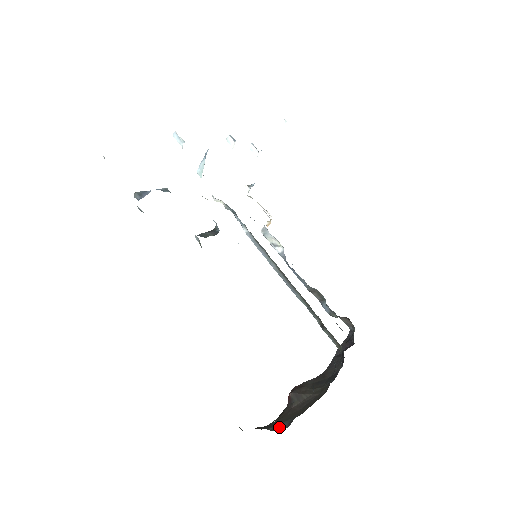
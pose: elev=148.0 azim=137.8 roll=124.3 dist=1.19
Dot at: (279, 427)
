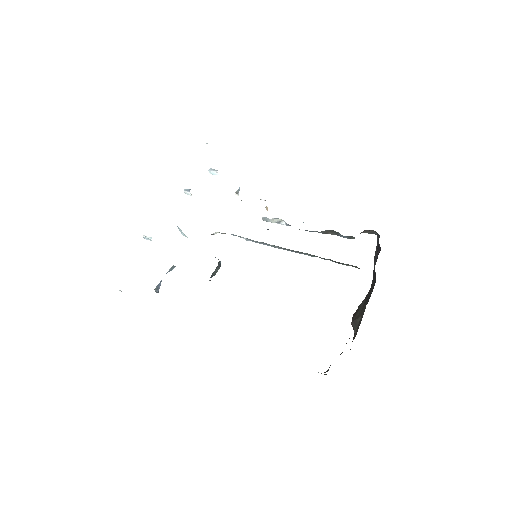
Dot at: (329, 367)
